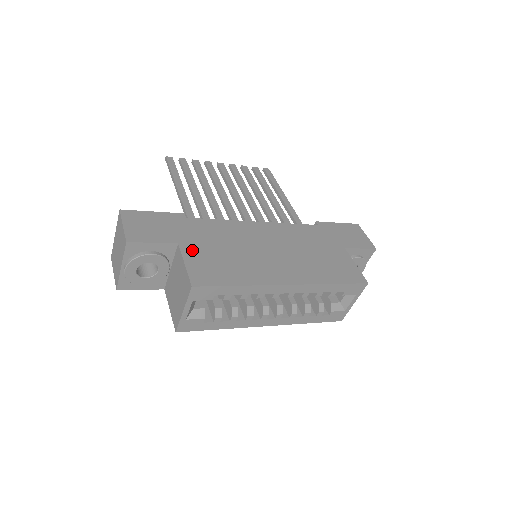
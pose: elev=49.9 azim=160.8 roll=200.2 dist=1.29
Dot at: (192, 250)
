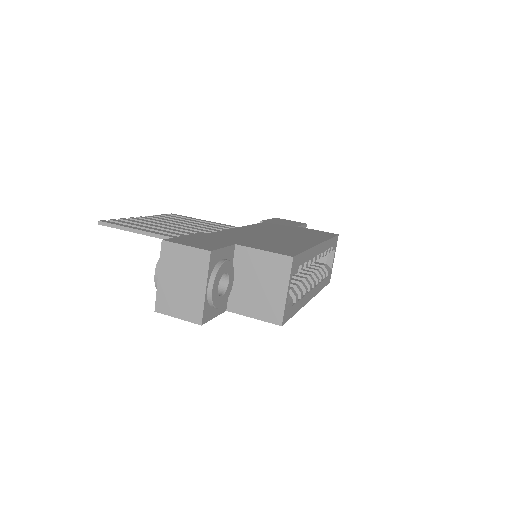
Dot at: (249, 244)
